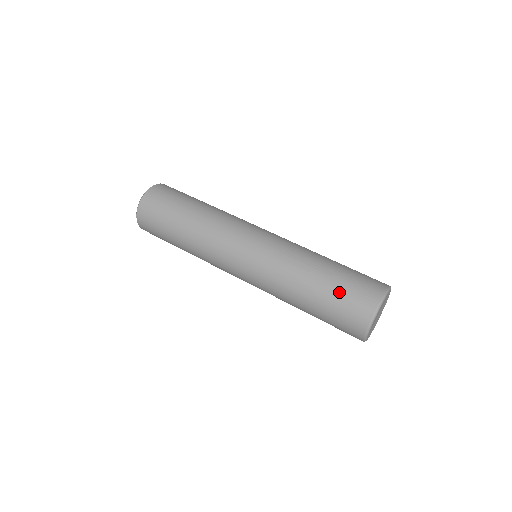
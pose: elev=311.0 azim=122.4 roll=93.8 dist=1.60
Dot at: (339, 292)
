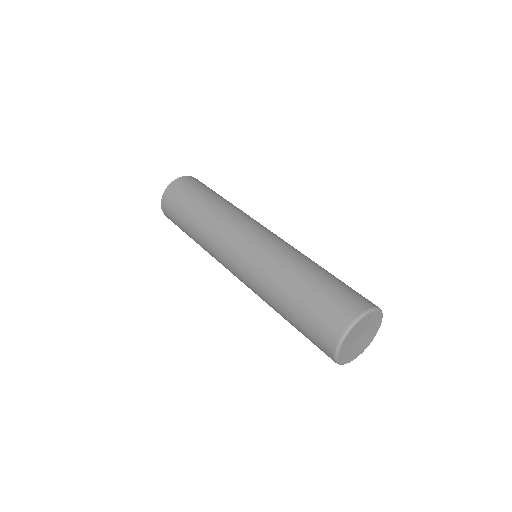
Dot at: (339, 283)
